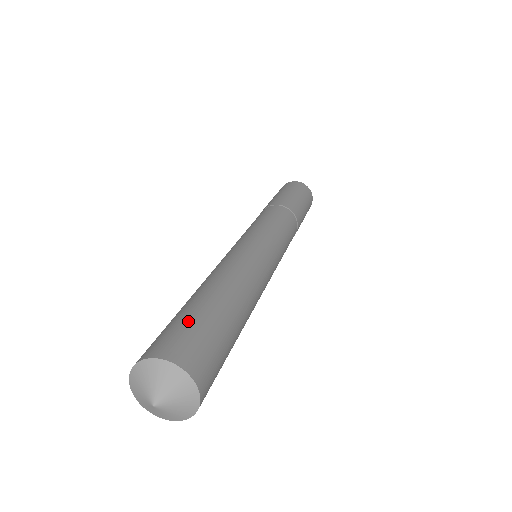
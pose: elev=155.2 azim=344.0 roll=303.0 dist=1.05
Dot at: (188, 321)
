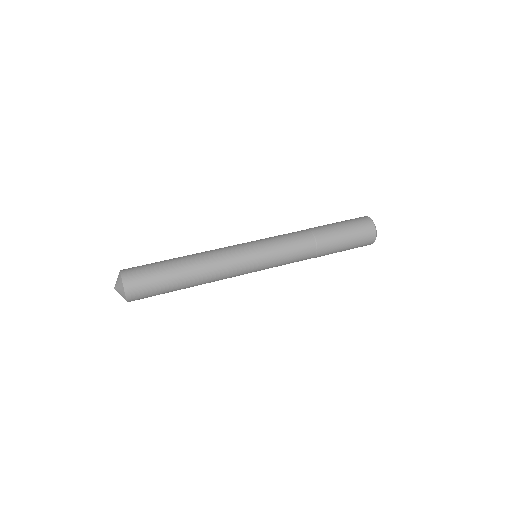
Dot at: (153, 281)
